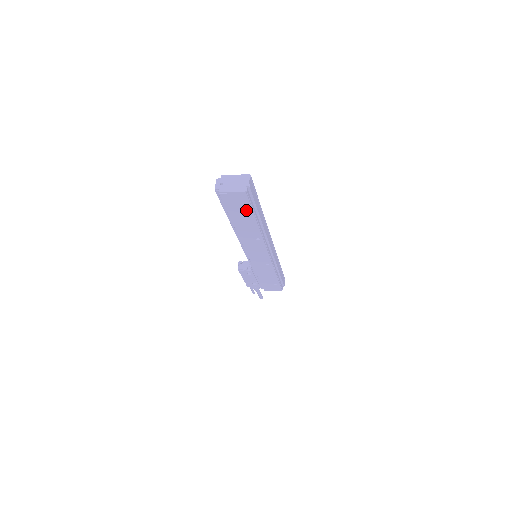
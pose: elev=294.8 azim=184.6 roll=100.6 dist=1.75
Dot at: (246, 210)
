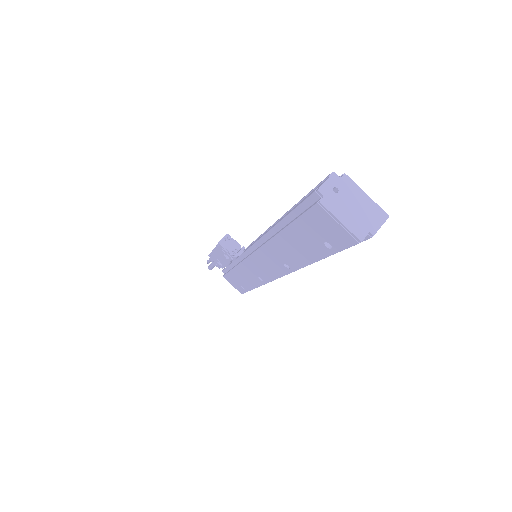
Dot at: (323, 246)
